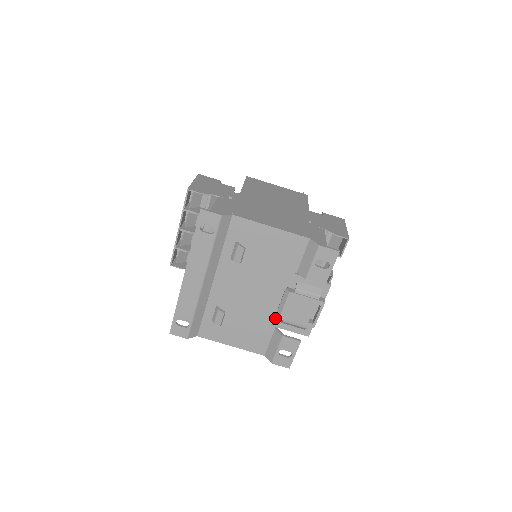
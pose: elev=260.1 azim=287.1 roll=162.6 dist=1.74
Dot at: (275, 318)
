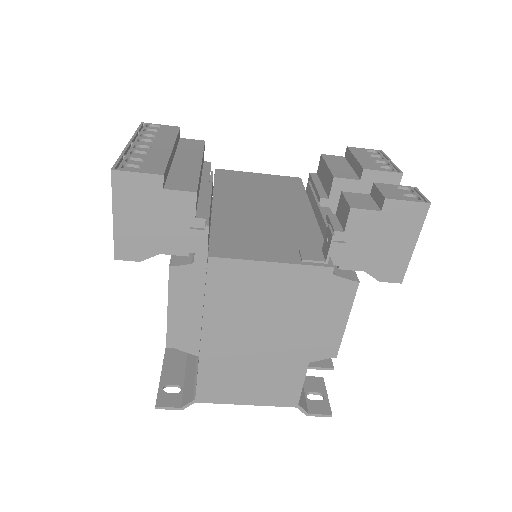
Dot at: occluded
